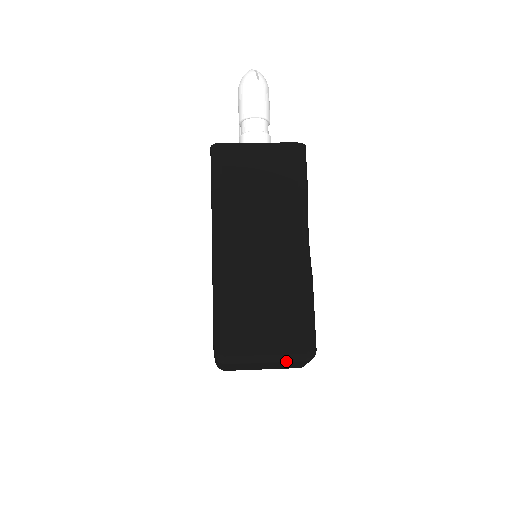
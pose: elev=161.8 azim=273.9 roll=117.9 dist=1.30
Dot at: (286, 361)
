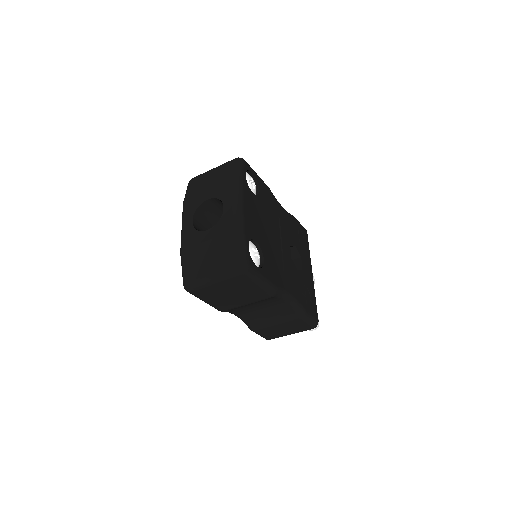
Dot at: (224, 164)
